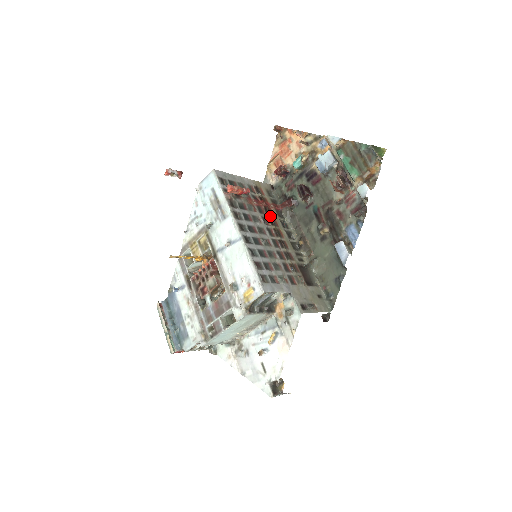
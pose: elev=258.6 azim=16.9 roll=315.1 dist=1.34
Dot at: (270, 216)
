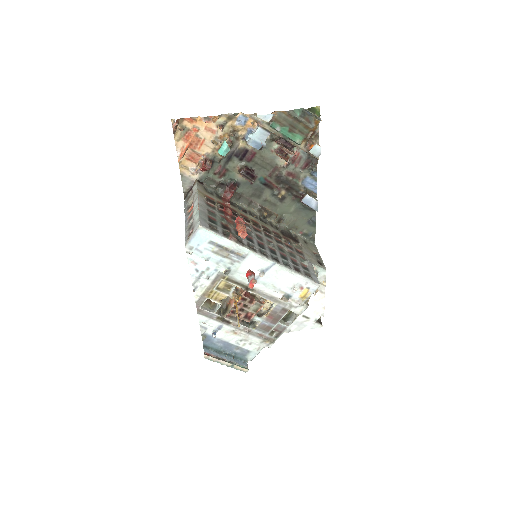
Dot at: occluded
